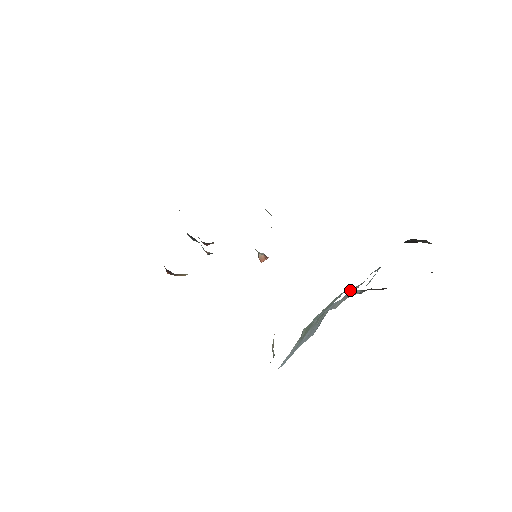
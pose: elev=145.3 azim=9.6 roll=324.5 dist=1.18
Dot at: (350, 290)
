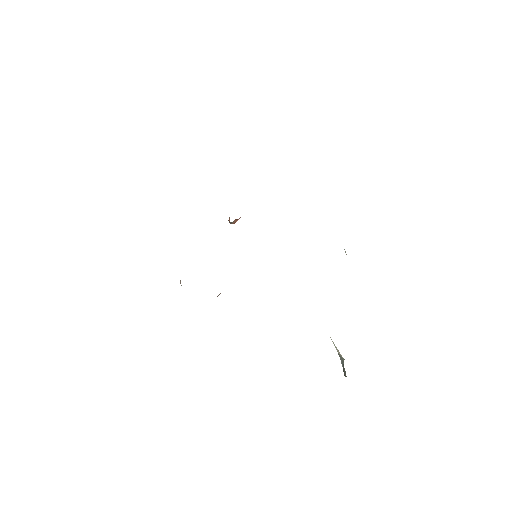
Dot at: occluded
